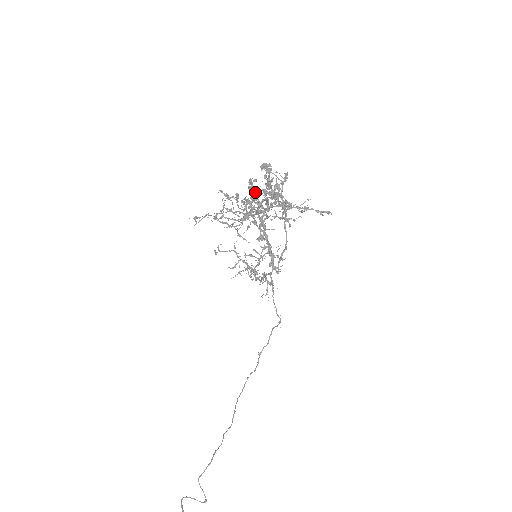
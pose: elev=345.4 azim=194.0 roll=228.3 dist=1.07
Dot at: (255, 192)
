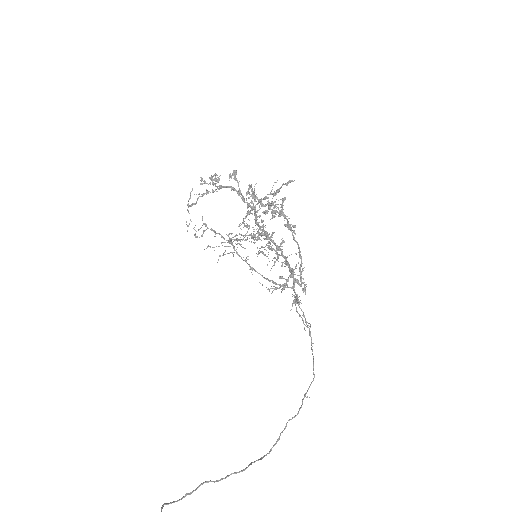
Dot at: (217, 181)
